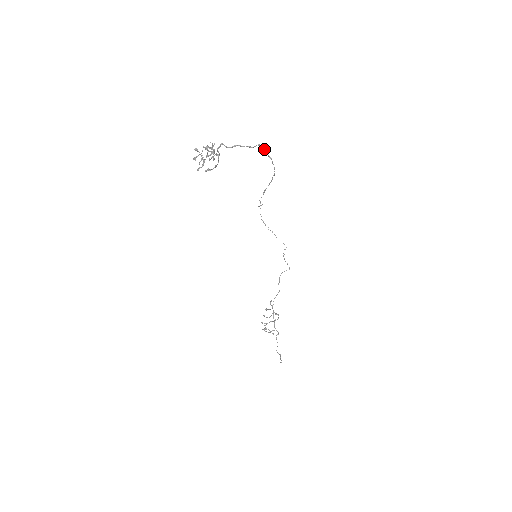
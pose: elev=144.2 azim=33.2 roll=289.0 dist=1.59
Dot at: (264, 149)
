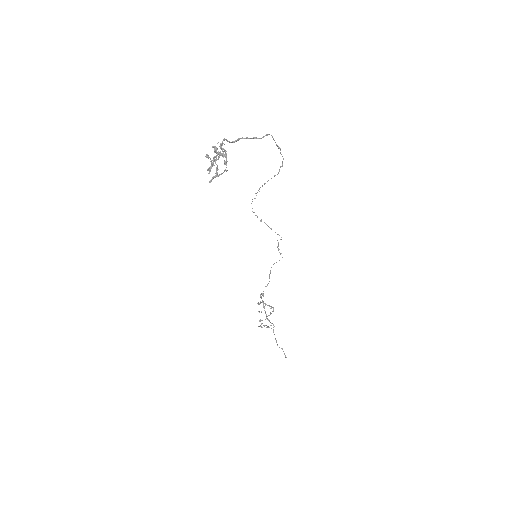
Dot at: occluded
